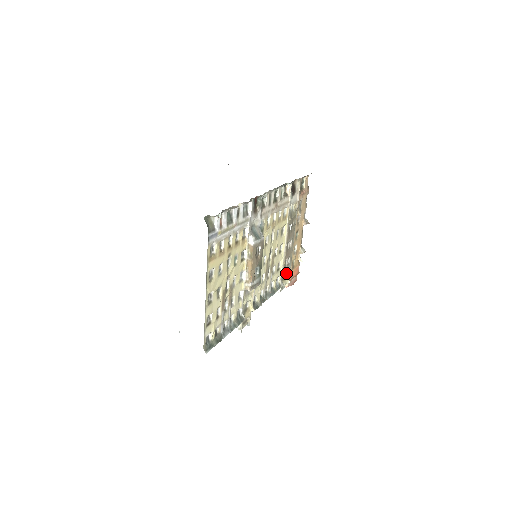
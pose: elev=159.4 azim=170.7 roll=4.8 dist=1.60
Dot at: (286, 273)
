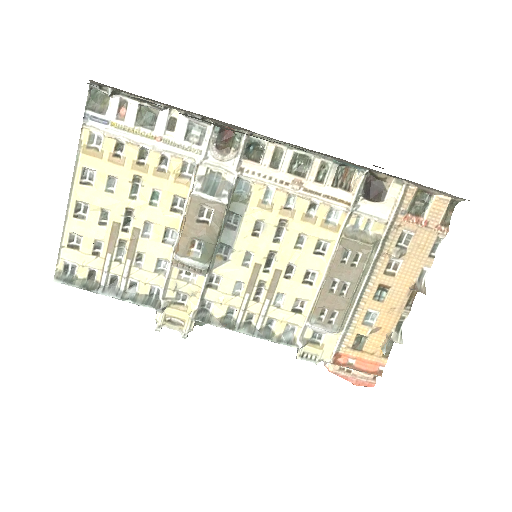
Dot at: (328, 340)
